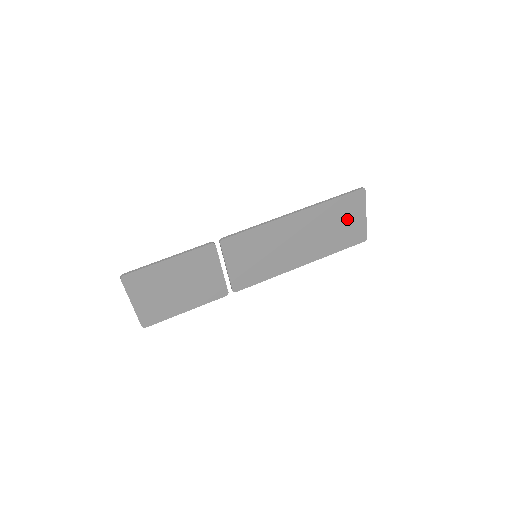
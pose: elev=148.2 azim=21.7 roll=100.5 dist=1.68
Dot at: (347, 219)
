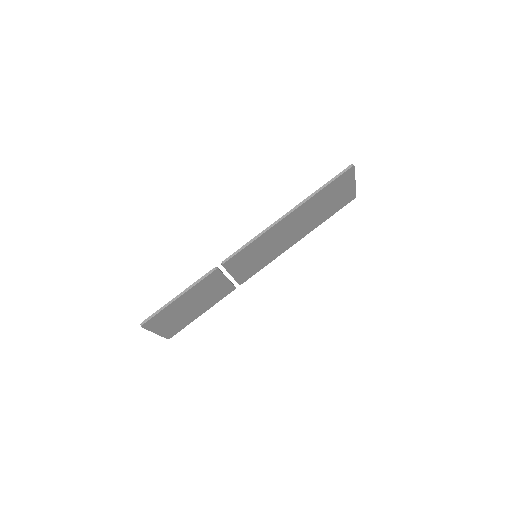
Dot at: (337, 194)
